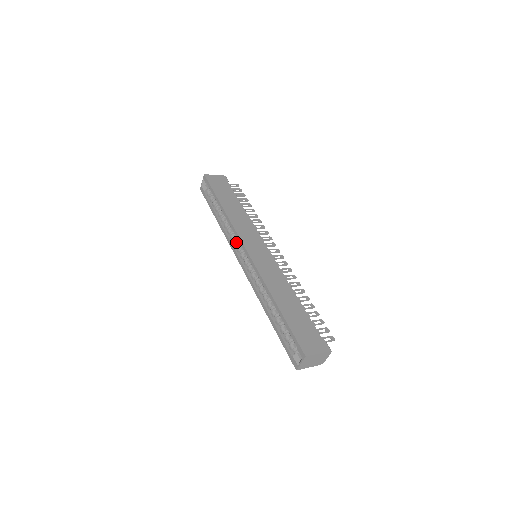
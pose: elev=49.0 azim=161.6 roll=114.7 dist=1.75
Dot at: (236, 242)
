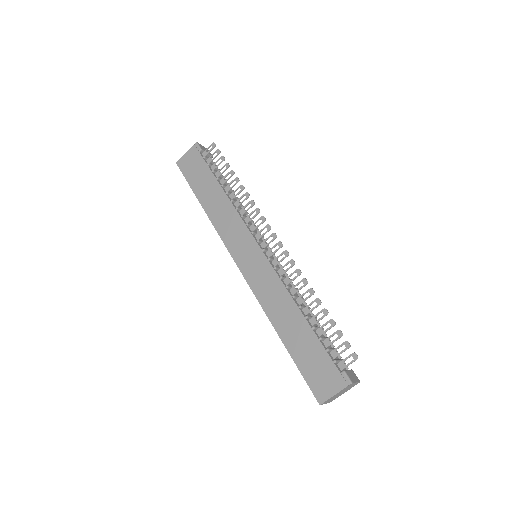
Dot at: occluded
